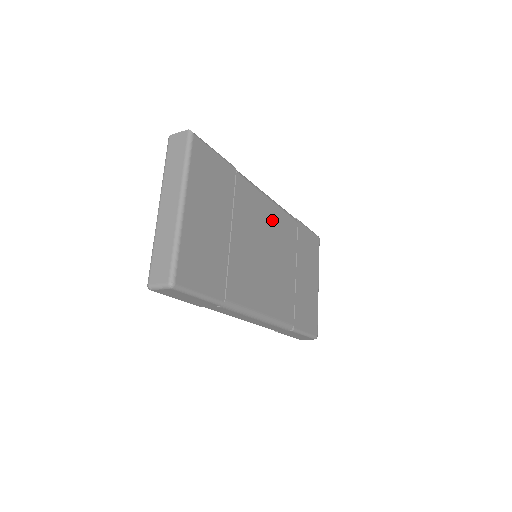
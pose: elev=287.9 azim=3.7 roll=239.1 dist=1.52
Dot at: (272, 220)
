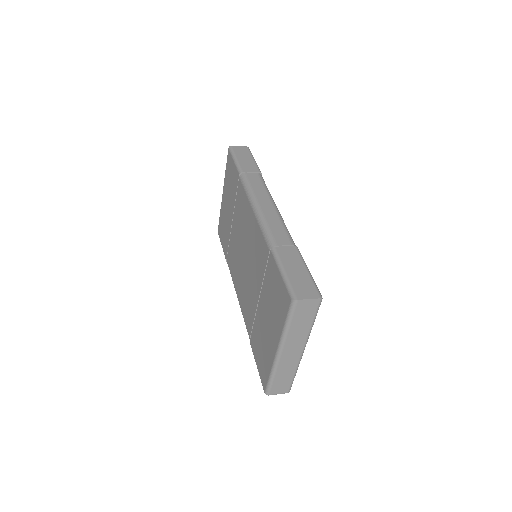
Dot at: occluded
